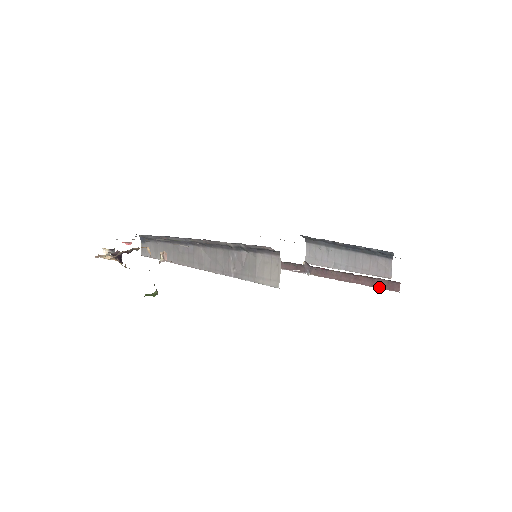
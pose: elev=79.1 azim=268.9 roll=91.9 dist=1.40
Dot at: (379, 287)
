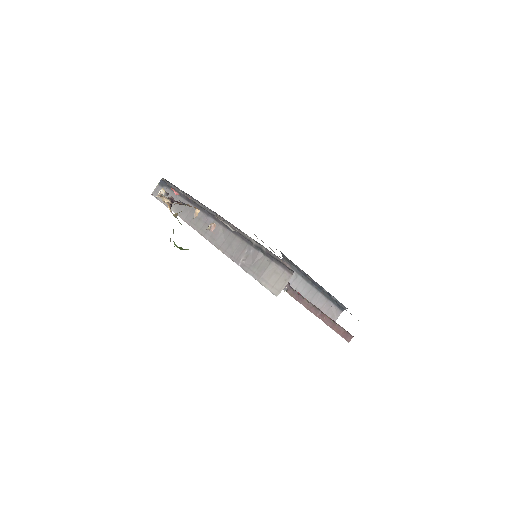
Dot at: (336, 331)
